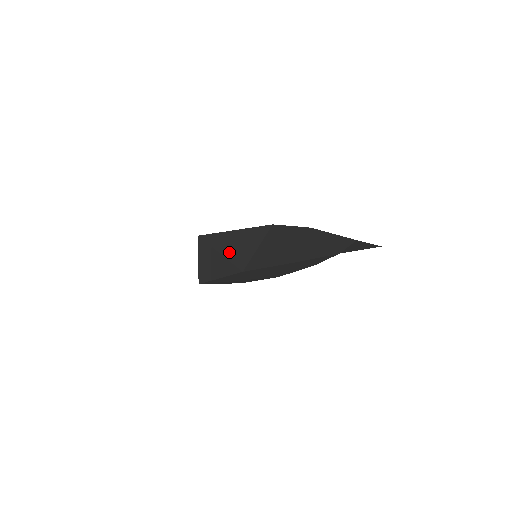
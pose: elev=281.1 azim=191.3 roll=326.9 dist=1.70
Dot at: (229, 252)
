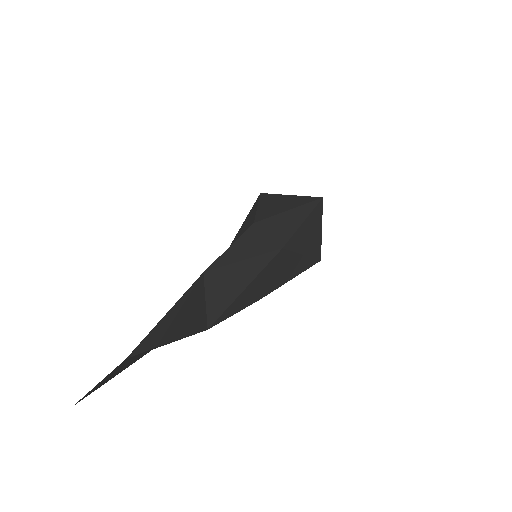
Dot at: (233, 241)
